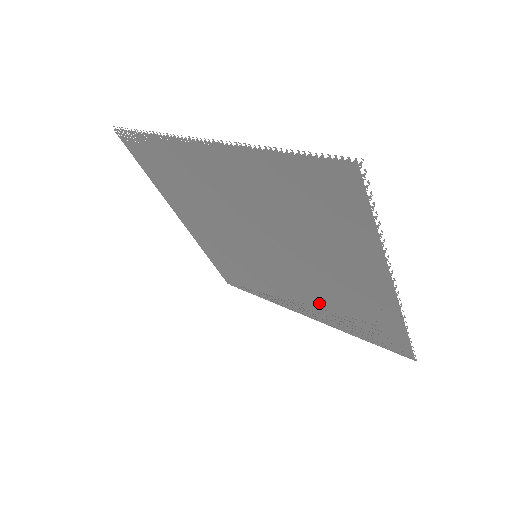
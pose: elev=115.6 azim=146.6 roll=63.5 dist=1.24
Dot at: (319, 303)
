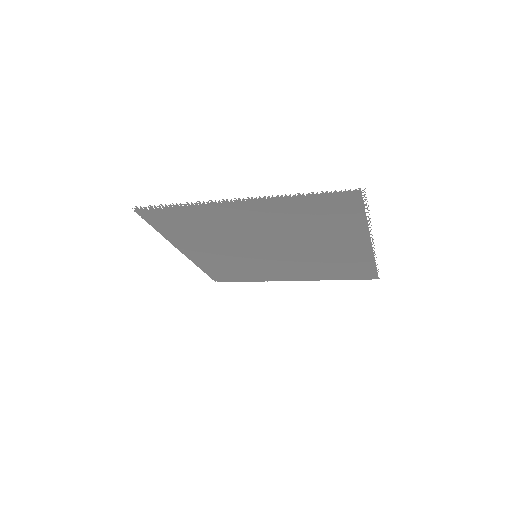
Dot at: (307, 269)
